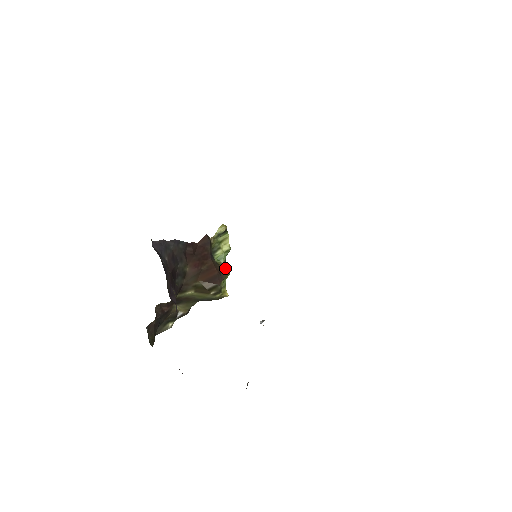
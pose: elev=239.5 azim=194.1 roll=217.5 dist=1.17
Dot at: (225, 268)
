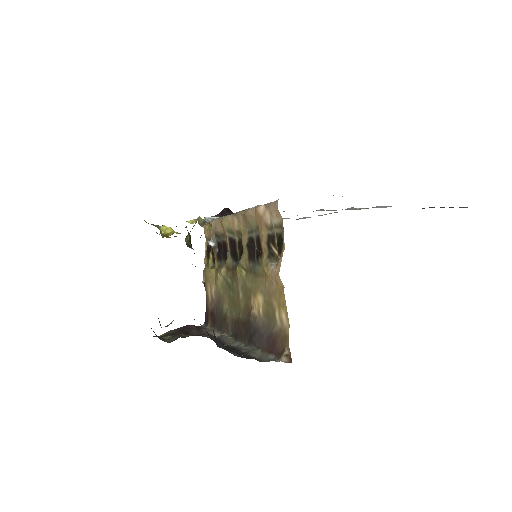
Dot at: (190, 236)
